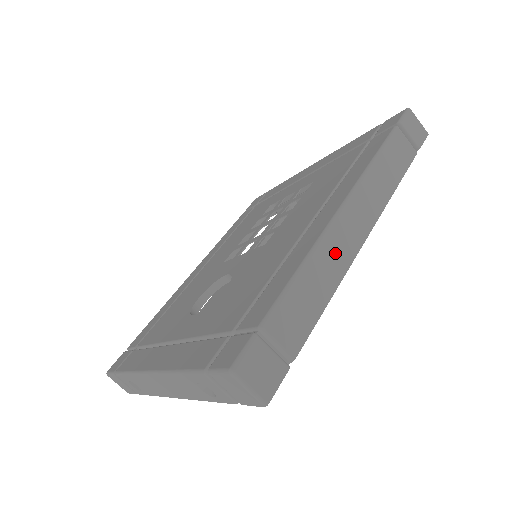
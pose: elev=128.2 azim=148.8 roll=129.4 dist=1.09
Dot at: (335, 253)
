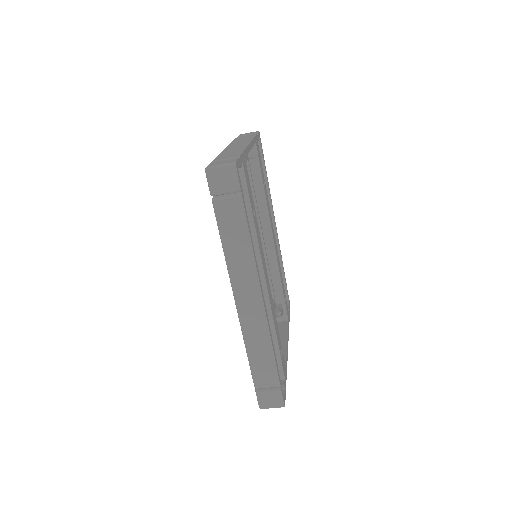
Dot at: (254, 328)
